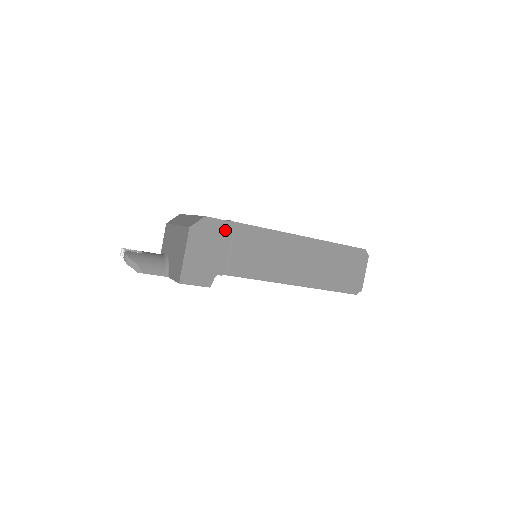
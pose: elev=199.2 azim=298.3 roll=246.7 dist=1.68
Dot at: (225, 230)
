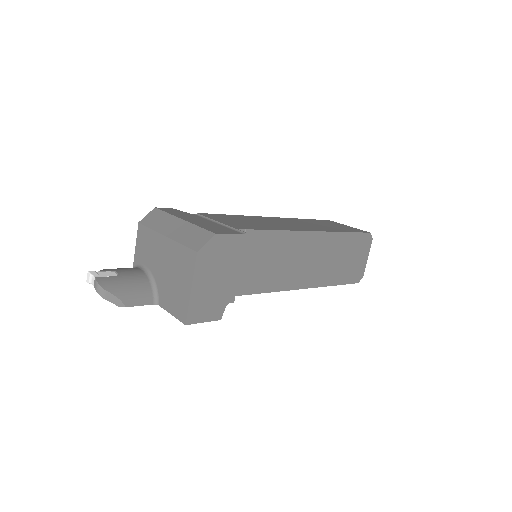
Dot at: (238, 246)
